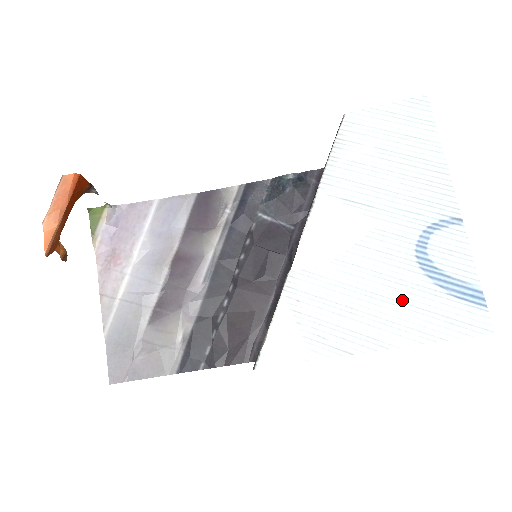
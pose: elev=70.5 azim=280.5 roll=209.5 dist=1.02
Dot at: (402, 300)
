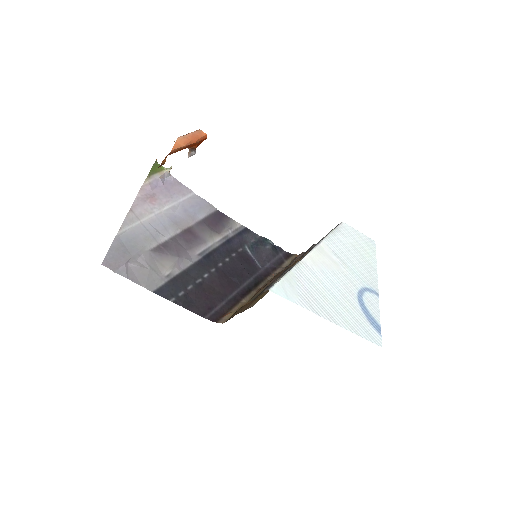
Dot at: (348, 308)
